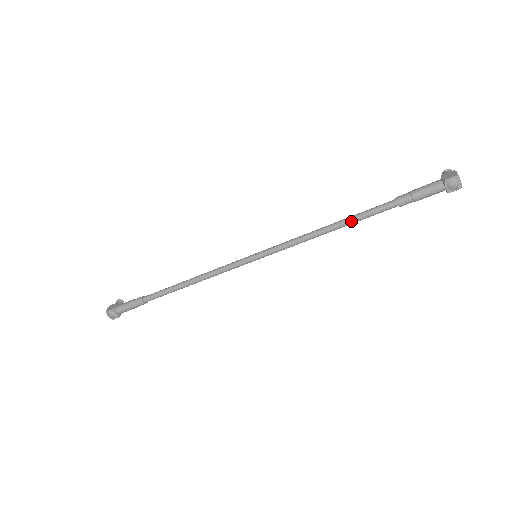
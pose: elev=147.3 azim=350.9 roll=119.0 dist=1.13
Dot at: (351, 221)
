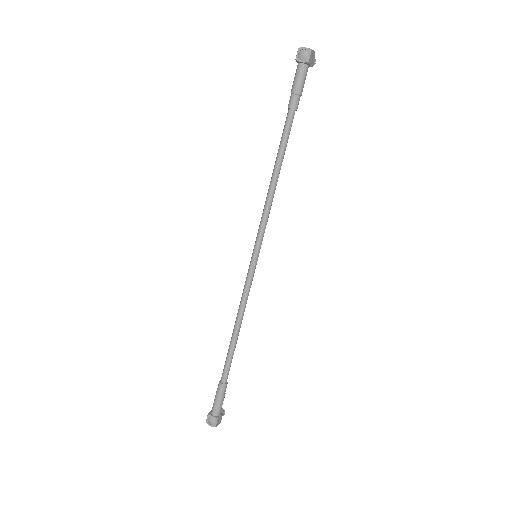
Dot at: (279, 155)
